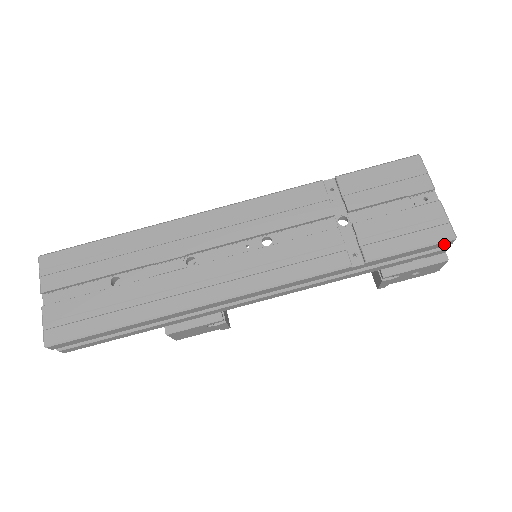
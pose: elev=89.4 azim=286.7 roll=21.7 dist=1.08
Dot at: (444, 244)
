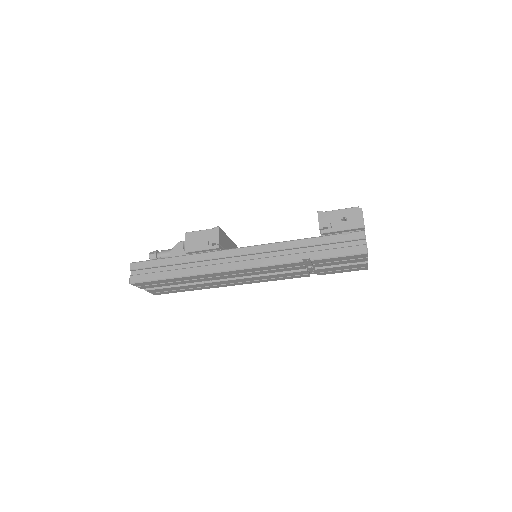
Dot at: occluded
